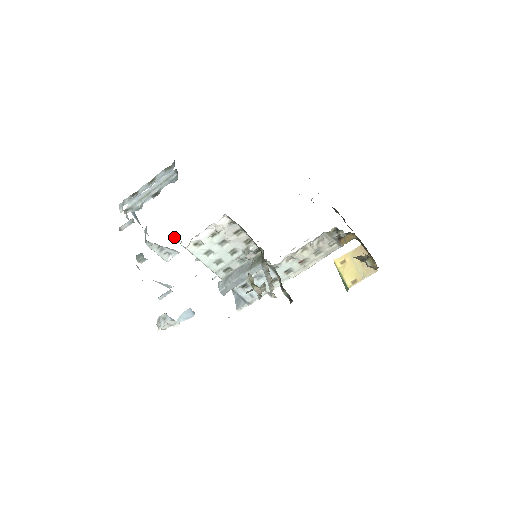
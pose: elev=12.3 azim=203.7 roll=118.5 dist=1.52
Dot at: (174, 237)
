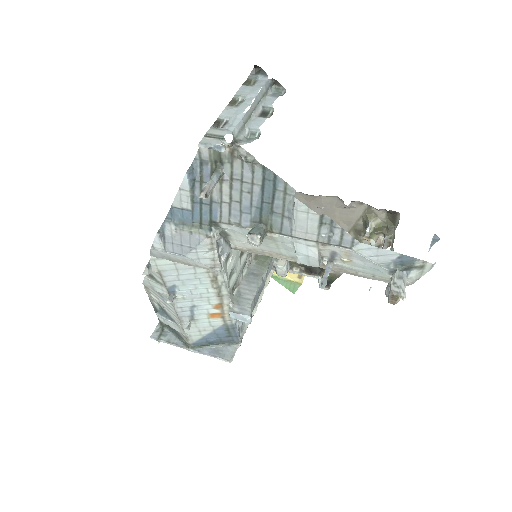
Dot at: occluded
